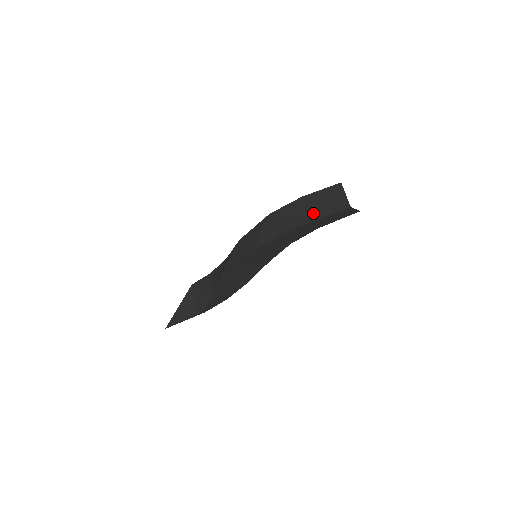
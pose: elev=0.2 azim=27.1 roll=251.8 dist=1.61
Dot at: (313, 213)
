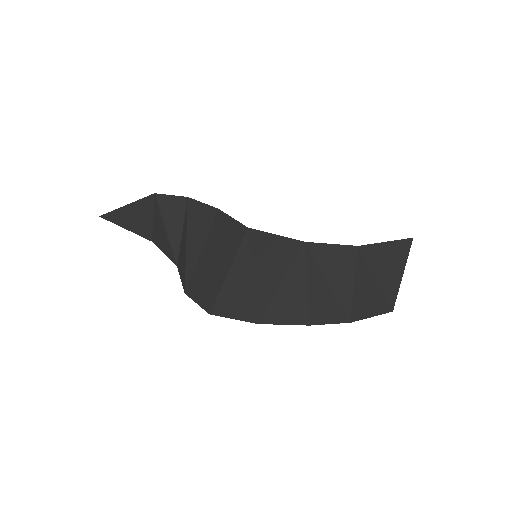
Dot at: (352, 304)
